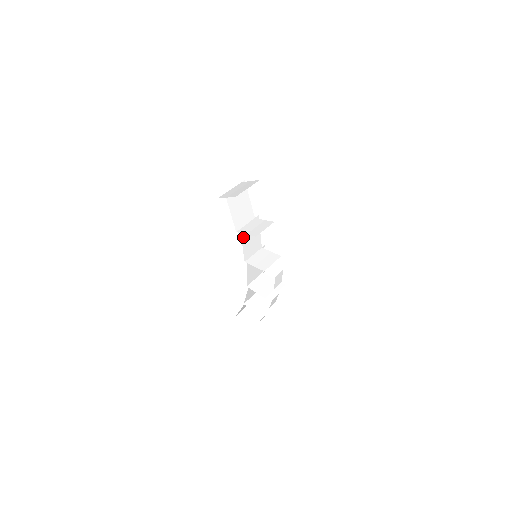
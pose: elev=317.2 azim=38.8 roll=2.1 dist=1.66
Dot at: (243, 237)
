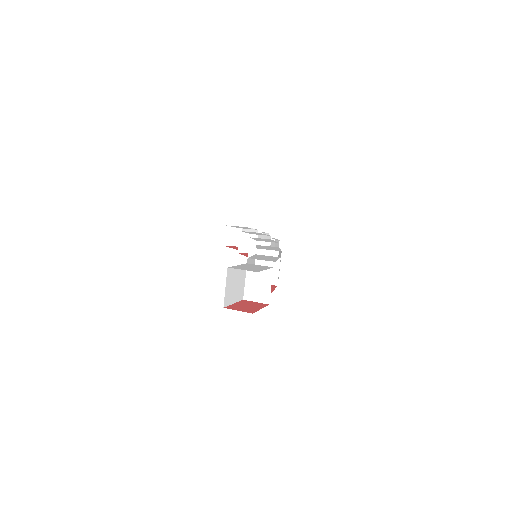
Dot at: occluded
